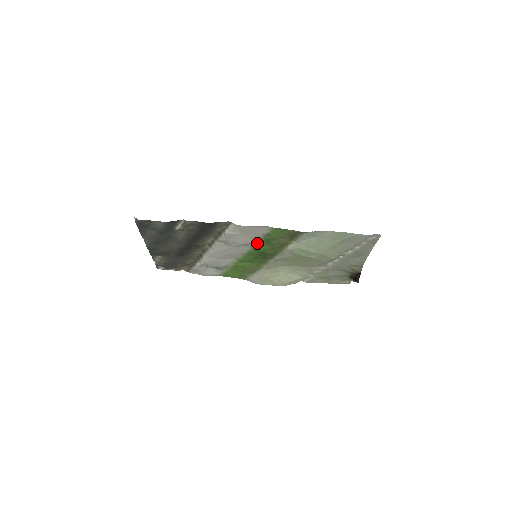
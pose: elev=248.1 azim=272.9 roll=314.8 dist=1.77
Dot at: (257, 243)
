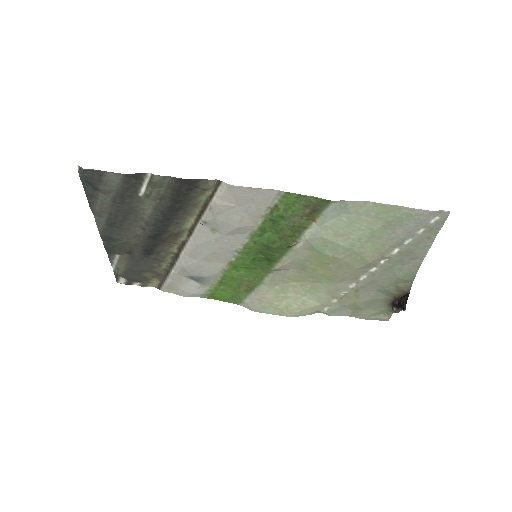
Dot at: (258, 227)
